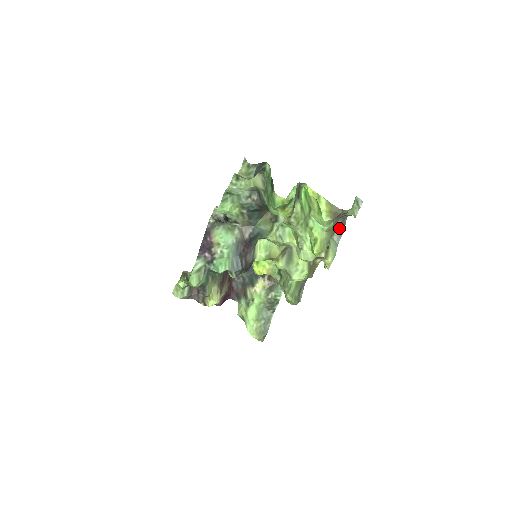
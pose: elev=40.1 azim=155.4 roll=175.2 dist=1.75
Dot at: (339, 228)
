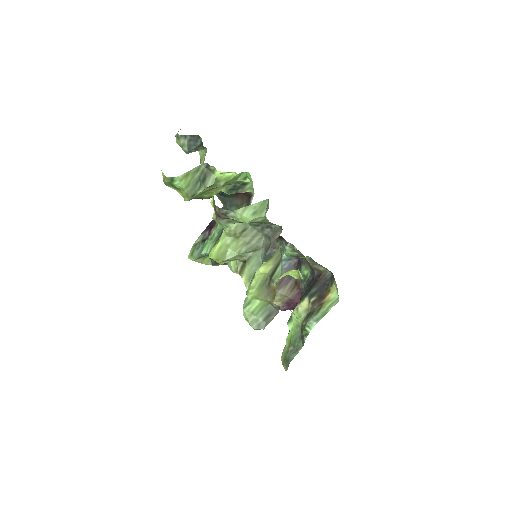
Dot at: (267, 243)
